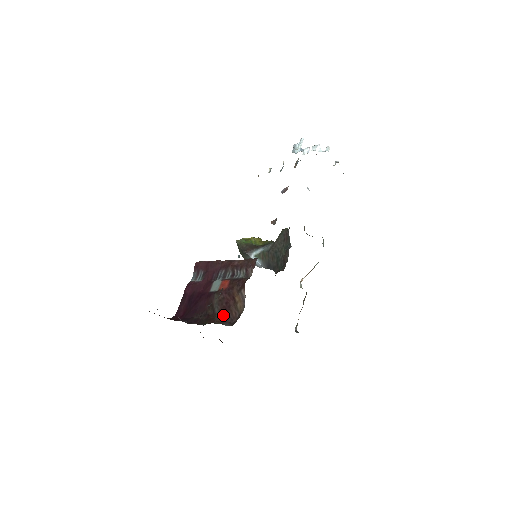
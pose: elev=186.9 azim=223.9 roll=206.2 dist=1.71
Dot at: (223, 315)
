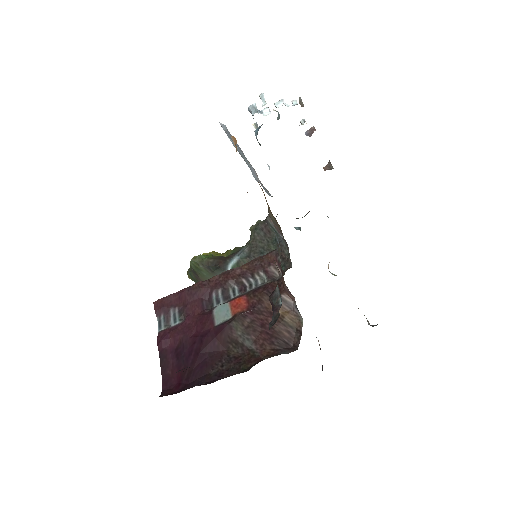
Dot at: (268, 344)
